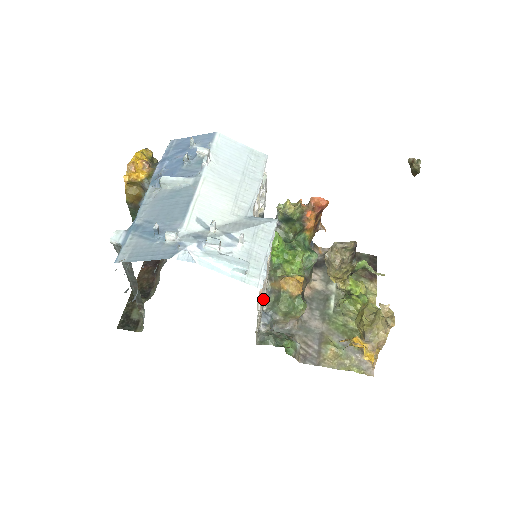
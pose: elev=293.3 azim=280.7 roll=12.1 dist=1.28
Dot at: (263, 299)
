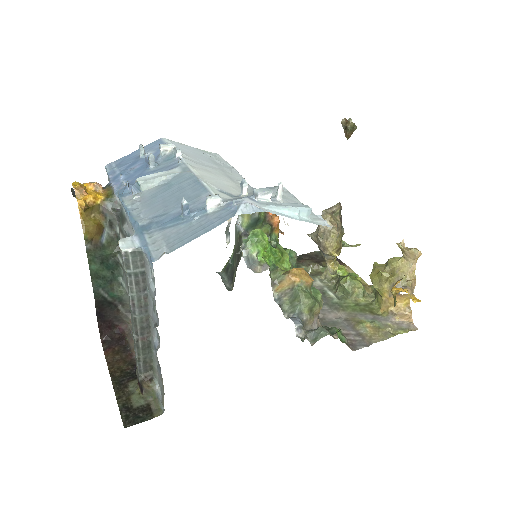
Dot at: occluded
